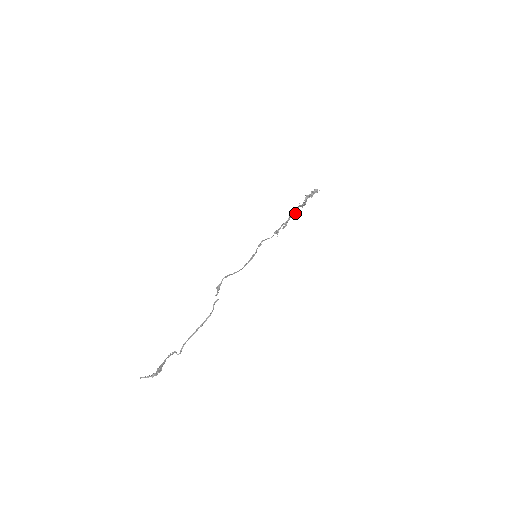
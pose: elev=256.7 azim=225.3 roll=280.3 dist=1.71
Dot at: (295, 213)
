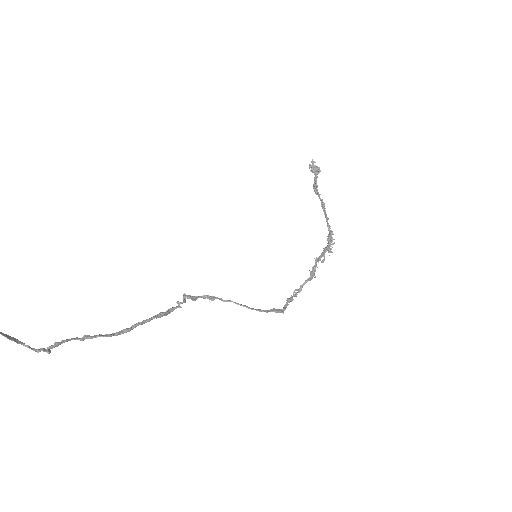
Dot at: (328, 238)
